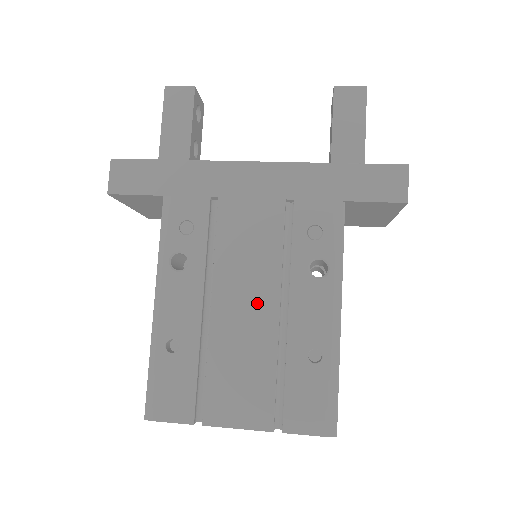
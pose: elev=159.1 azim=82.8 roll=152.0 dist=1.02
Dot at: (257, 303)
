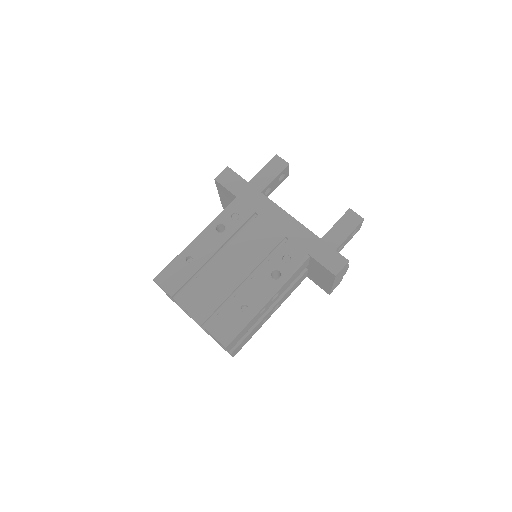
Dot at: (238, 268)
